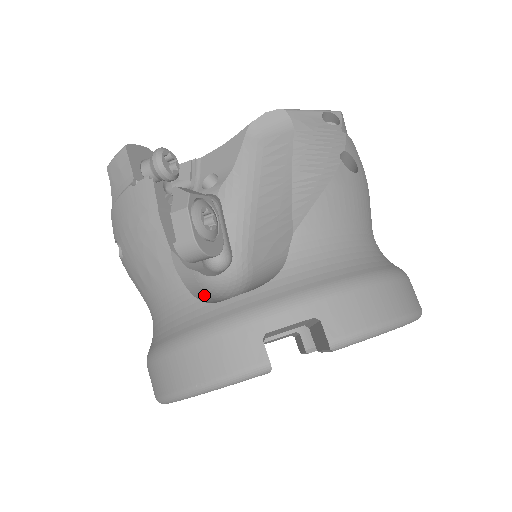
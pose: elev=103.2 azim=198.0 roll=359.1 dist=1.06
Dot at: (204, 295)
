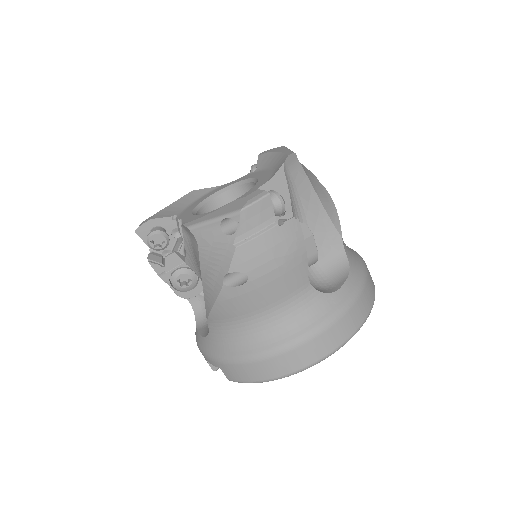
Dot at: (200, 312)
